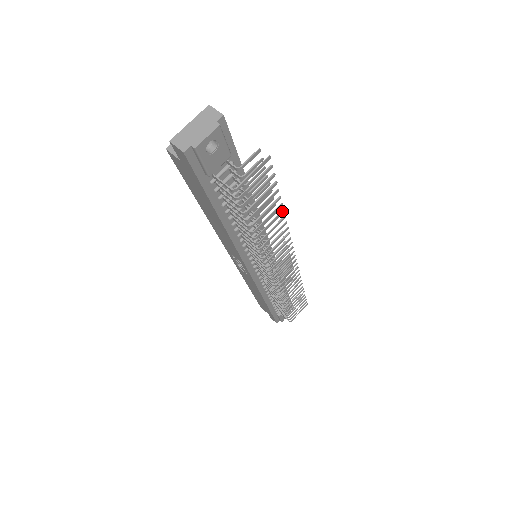
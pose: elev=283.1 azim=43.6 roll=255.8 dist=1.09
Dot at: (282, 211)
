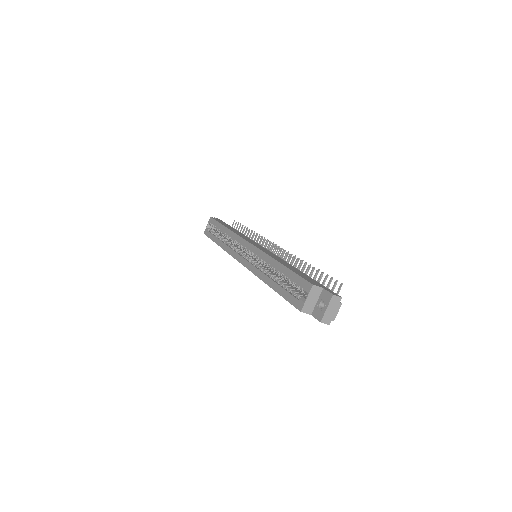
Dot at: occluded
